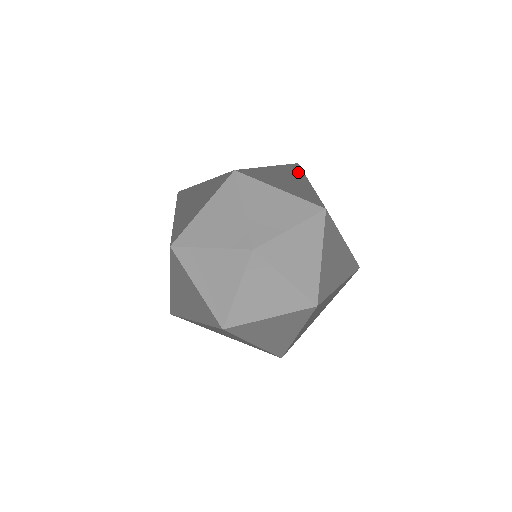
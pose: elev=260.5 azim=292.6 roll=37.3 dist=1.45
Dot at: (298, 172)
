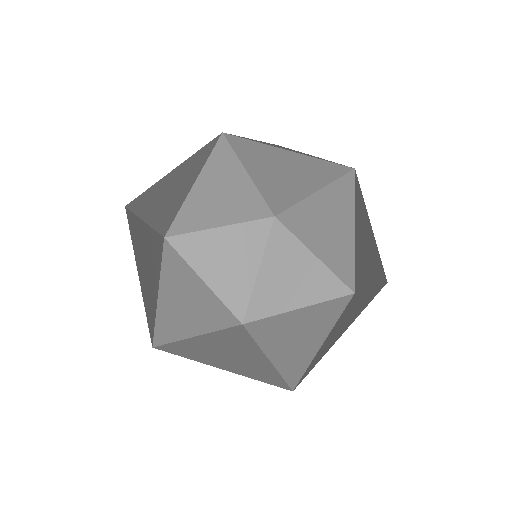
Dot at: occluded
